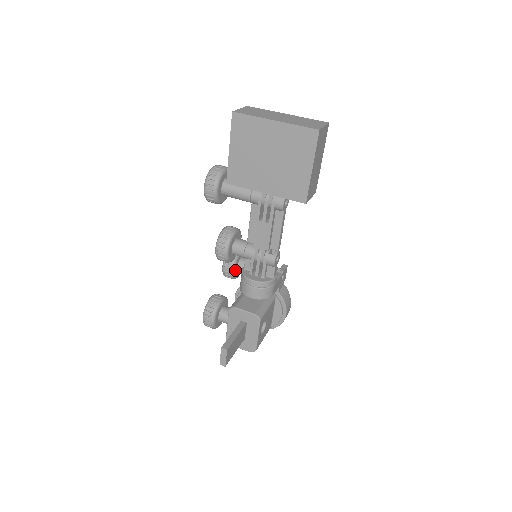
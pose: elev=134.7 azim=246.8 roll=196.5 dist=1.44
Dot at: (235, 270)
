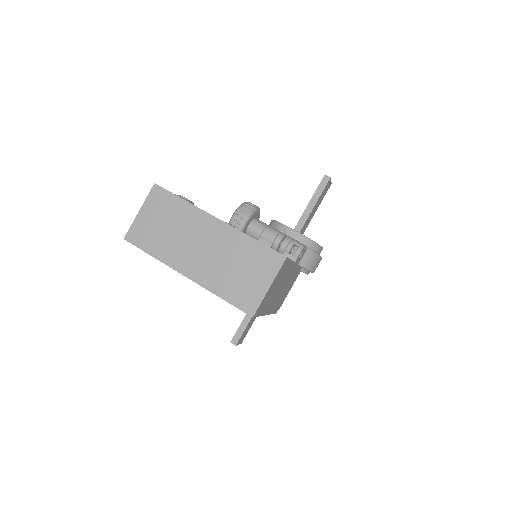
Dot at: occluded
